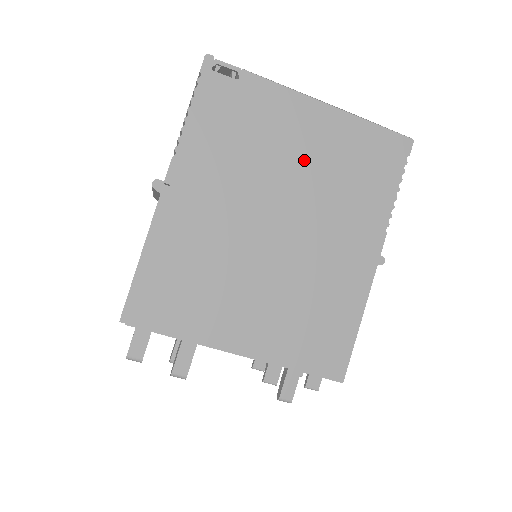
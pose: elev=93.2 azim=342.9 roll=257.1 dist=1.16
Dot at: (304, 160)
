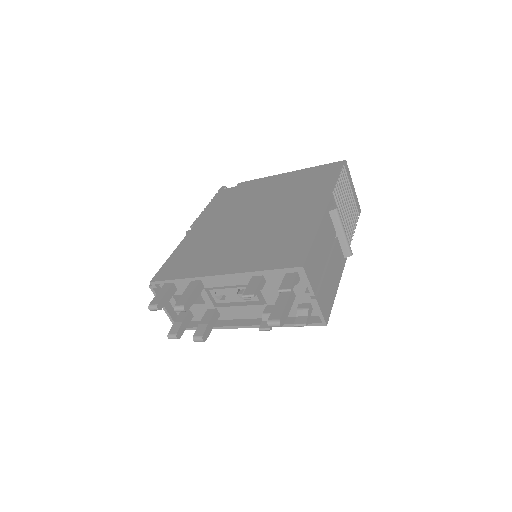
Dot at: (272, 192)
